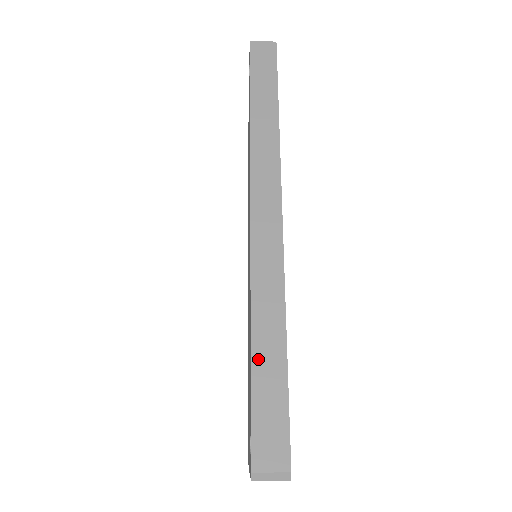
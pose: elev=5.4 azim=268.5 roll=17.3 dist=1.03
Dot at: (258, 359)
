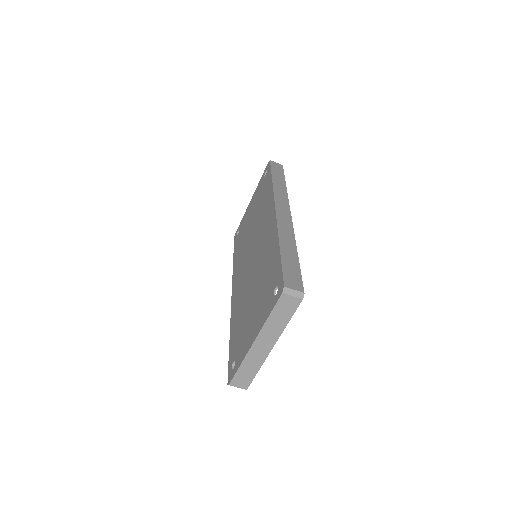
Dot at: (284, 253)
